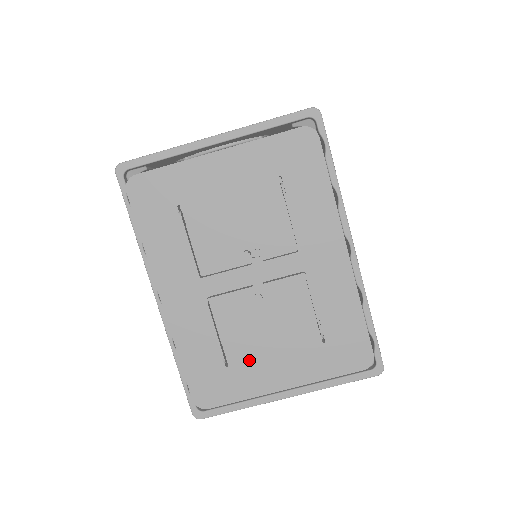
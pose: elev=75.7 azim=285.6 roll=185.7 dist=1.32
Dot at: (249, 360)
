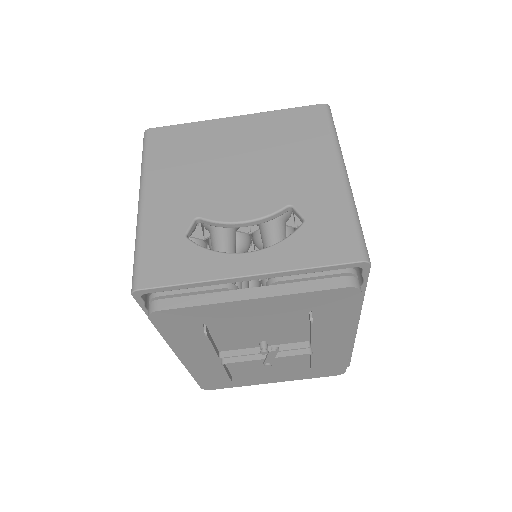
Dot at: (250, 376)
